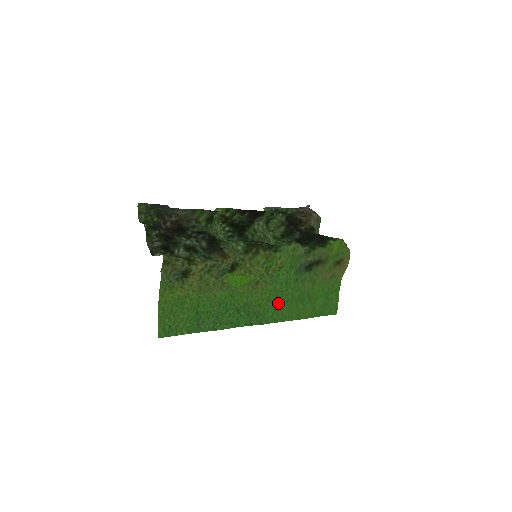
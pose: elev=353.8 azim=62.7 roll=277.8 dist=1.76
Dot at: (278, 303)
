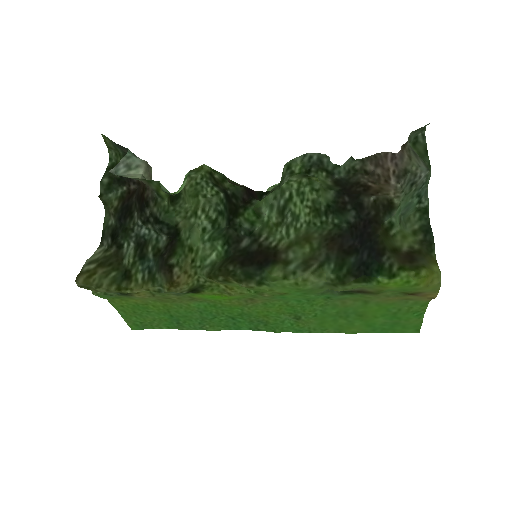
Dot at: (298, 316)
